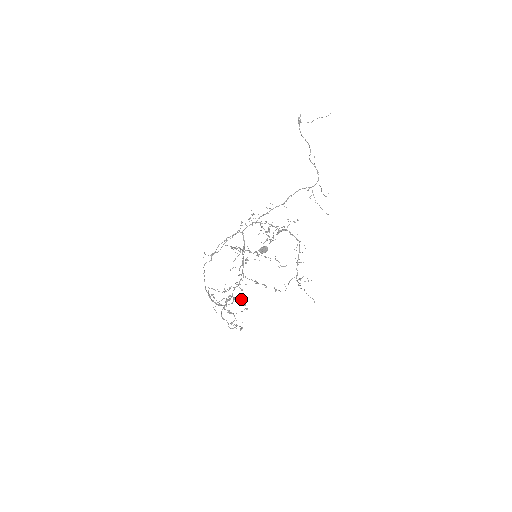
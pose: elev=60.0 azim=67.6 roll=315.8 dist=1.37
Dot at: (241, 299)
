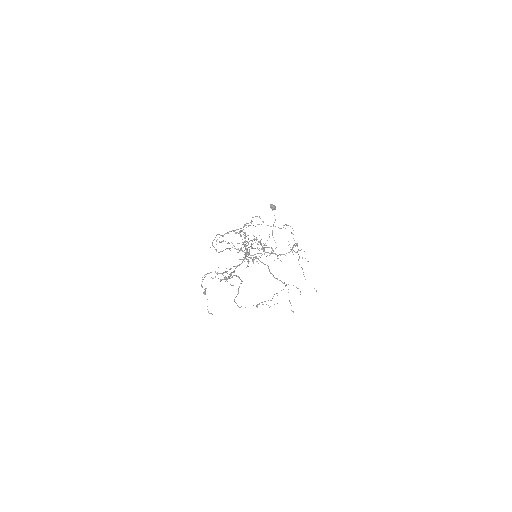
Dot at: (254, 238)
